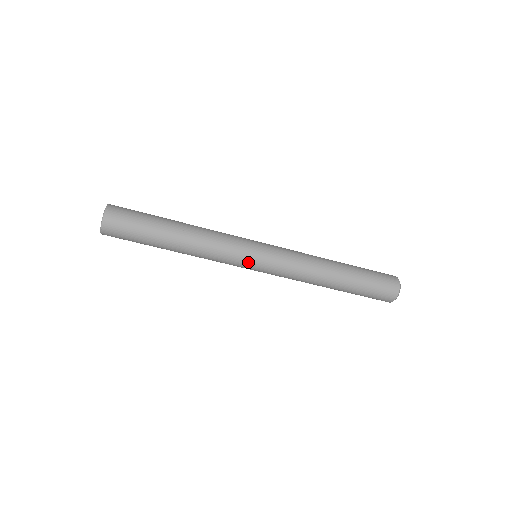
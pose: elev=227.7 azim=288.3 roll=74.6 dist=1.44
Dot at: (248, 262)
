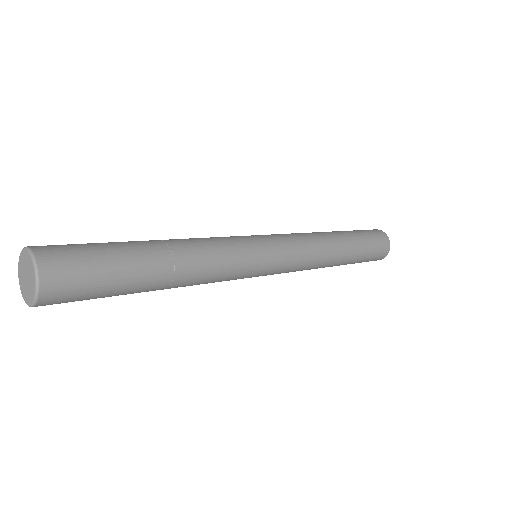
Dot at: (259, 268)
